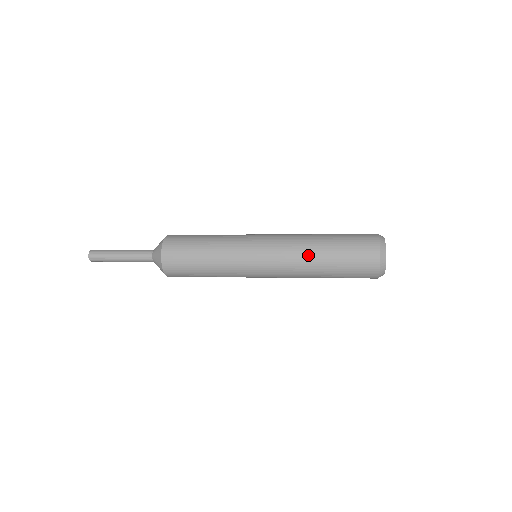
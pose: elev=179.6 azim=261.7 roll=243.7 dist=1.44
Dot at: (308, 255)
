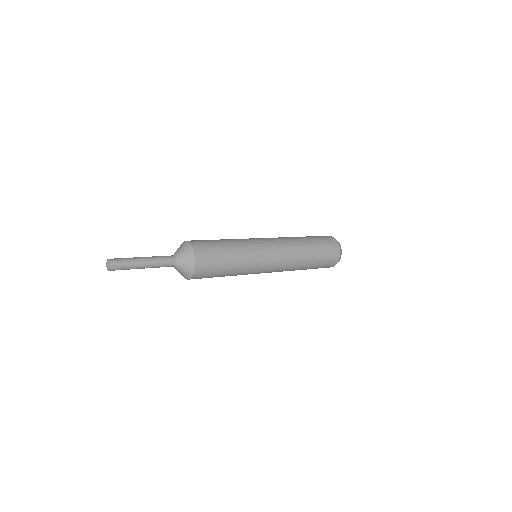
Dot at: (301, 253)
